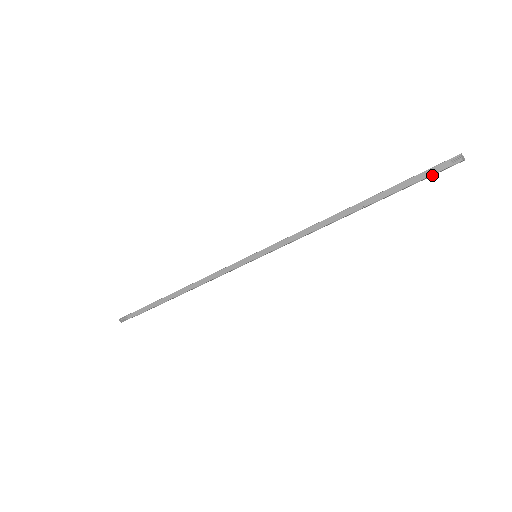
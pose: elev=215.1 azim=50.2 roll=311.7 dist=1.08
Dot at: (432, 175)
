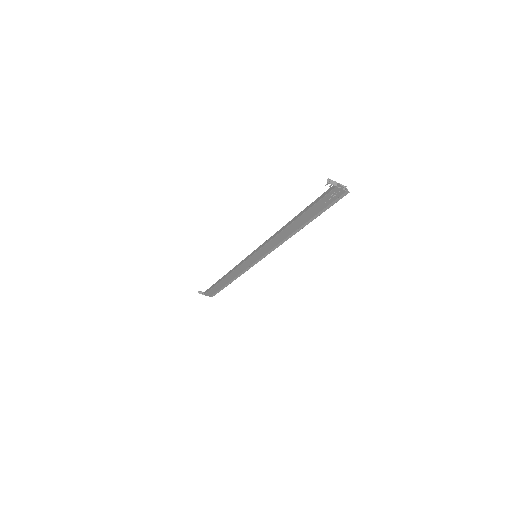
Dot at: (334, 203)
